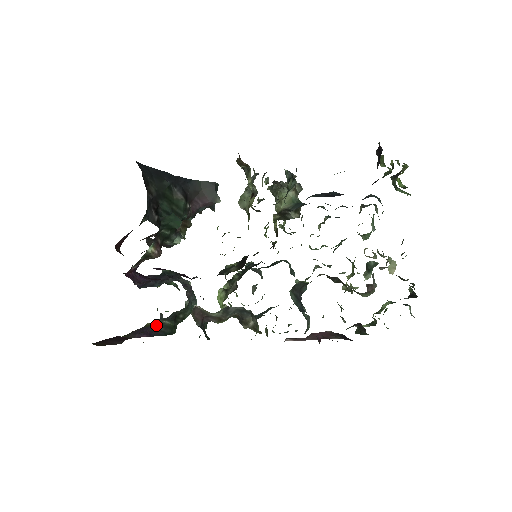
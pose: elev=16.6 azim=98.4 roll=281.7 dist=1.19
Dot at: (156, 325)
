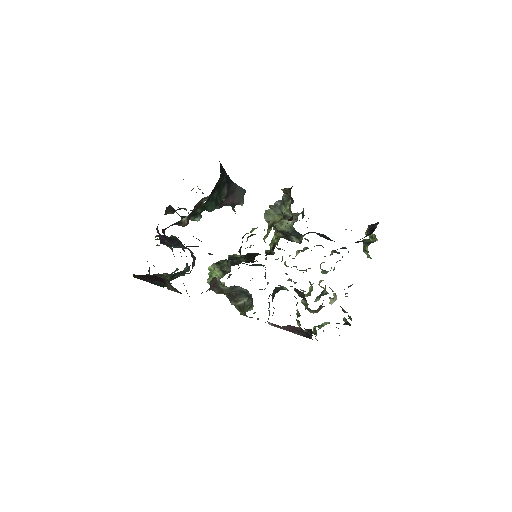
Dot at: (160, 276)
